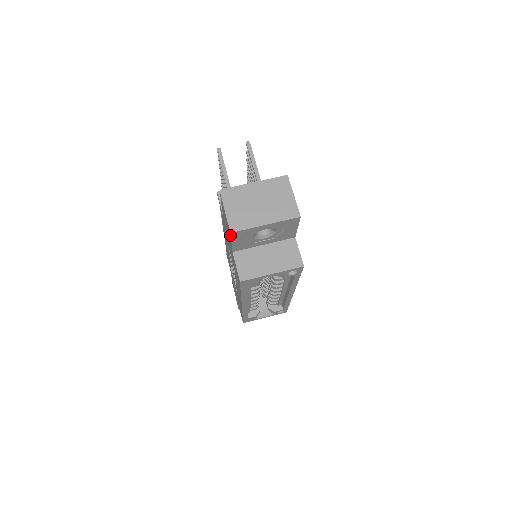
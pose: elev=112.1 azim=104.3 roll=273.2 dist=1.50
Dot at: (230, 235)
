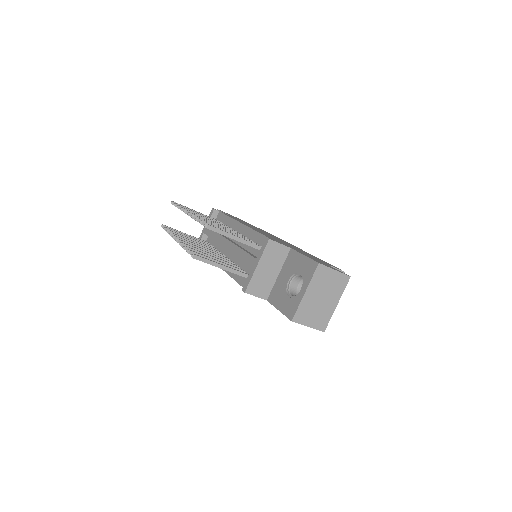
Dot at: occluded
